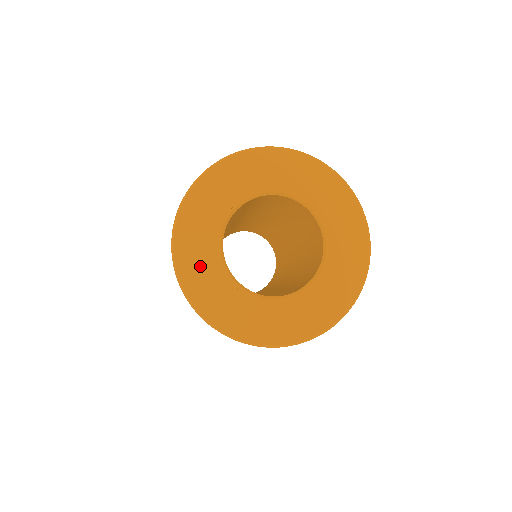
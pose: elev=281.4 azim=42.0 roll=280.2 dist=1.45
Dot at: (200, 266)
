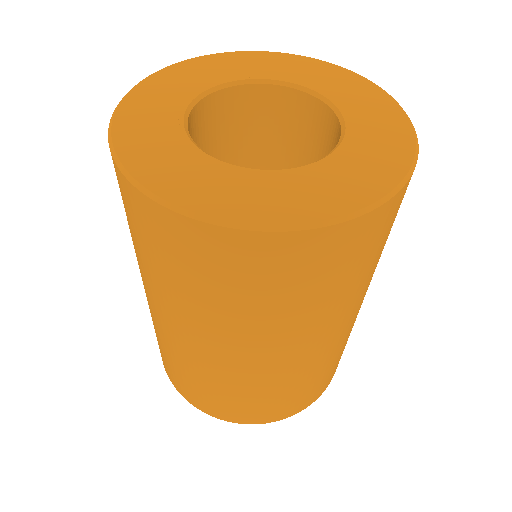
Dot at: (164, 92)
